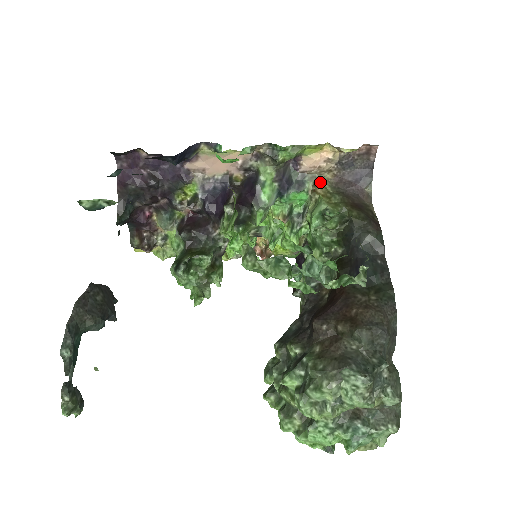
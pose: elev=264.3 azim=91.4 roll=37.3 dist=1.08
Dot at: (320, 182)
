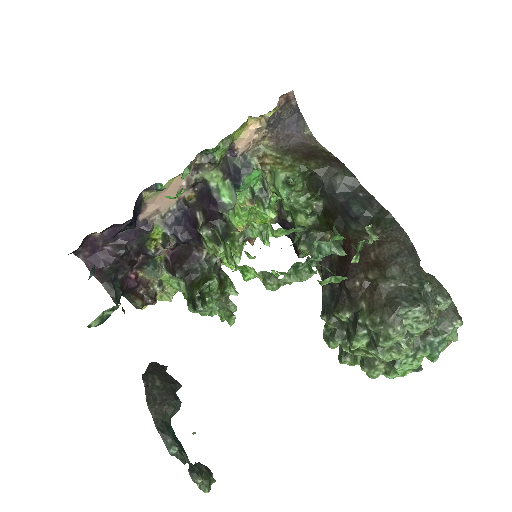
Dot at: (262, 152)
